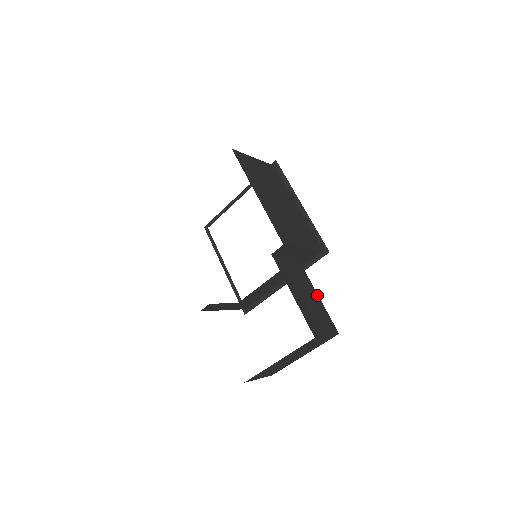
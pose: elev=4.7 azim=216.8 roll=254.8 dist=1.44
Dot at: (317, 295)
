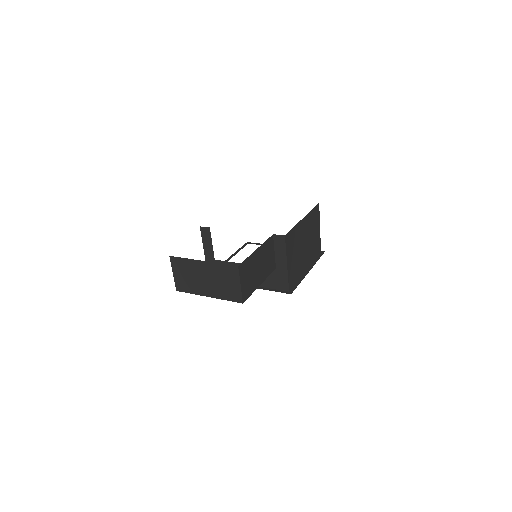
Dot at: (260, 284)
